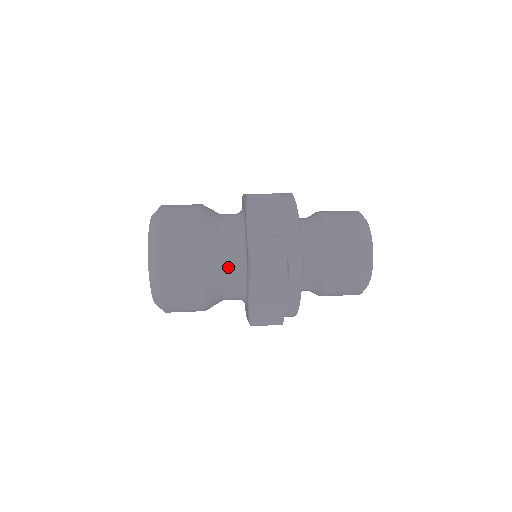
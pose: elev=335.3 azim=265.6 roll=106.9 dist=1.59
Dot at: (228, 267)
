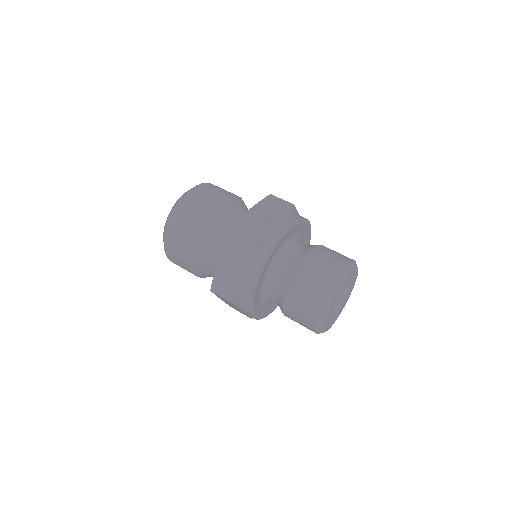
Dot at: (223, 234)
